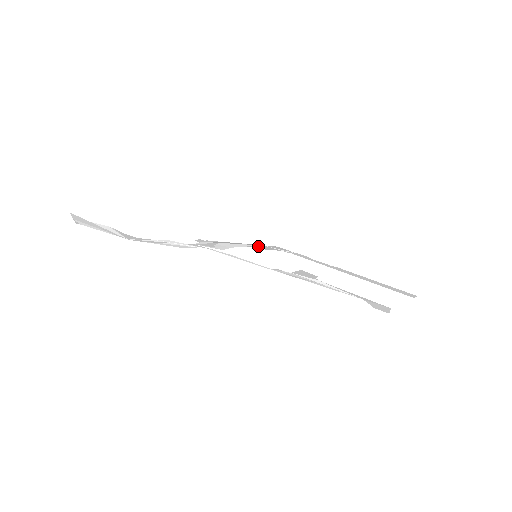
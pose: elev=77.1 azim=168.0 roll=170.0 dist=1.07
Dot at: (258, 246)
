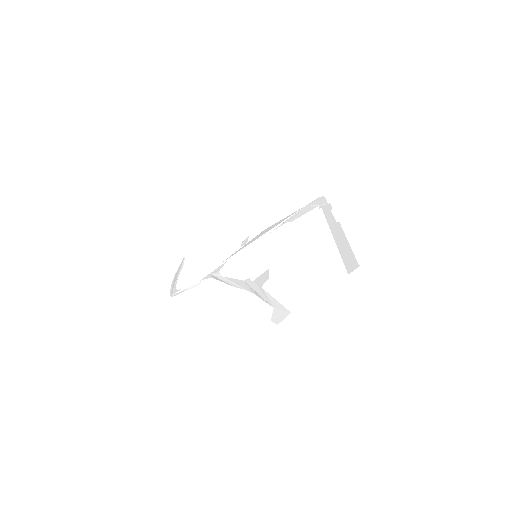
Dot at: (294, 215)
